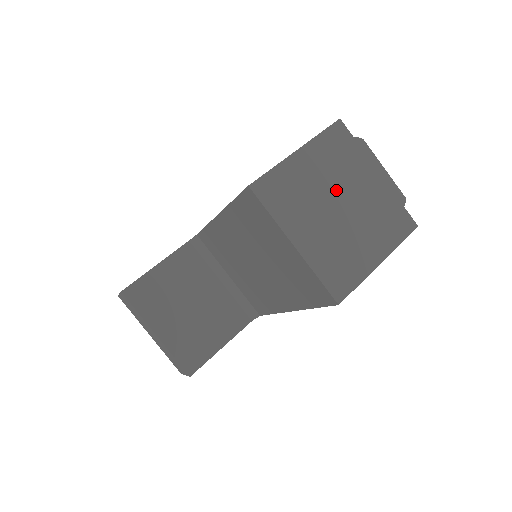
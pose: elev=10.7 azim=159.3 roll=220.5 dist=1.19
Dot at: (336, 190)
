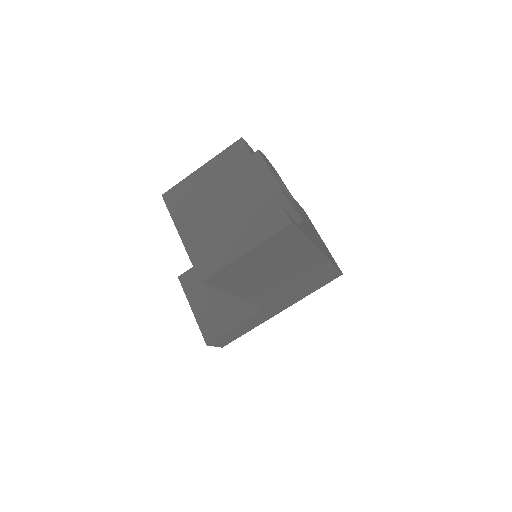
Dot at: (223, 194)
